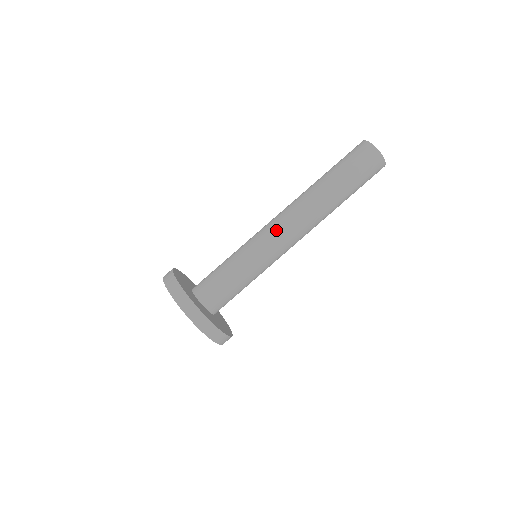
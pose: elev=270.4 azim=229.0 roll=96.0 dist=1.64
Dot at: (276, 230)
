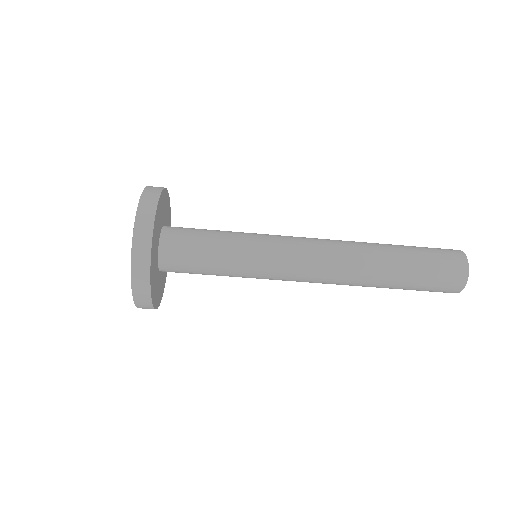
Dot at: (296, 281)
